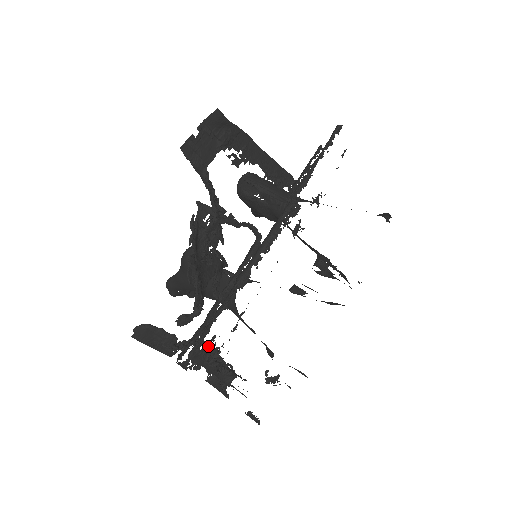
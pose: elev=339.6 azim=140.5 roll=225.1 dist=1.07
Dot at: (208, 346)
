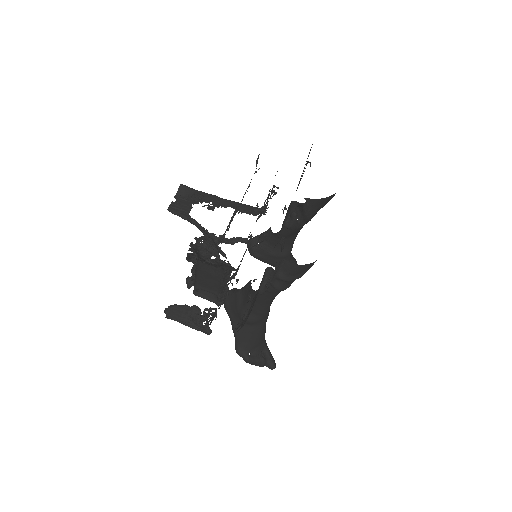
Dot at: occluded
